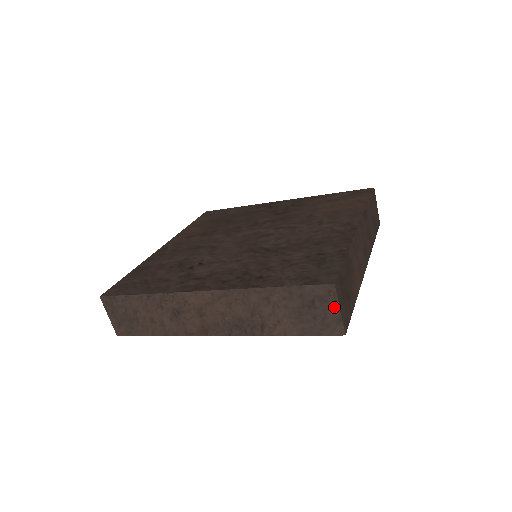
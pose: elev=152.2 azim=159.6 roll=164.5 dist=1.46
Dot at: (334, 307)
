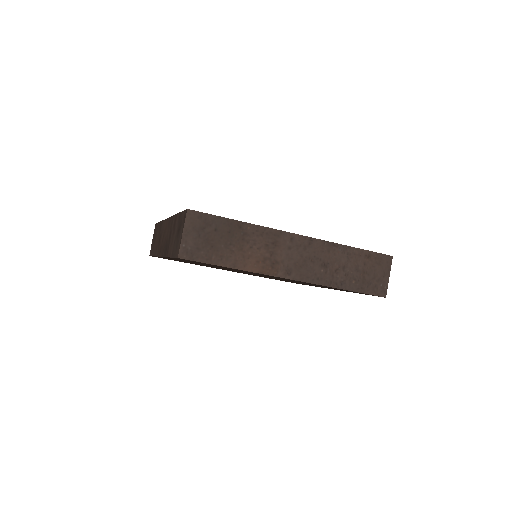
Dot at: (182, 230)
